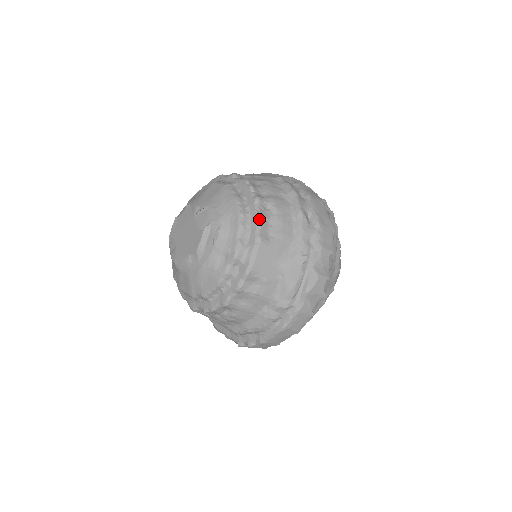
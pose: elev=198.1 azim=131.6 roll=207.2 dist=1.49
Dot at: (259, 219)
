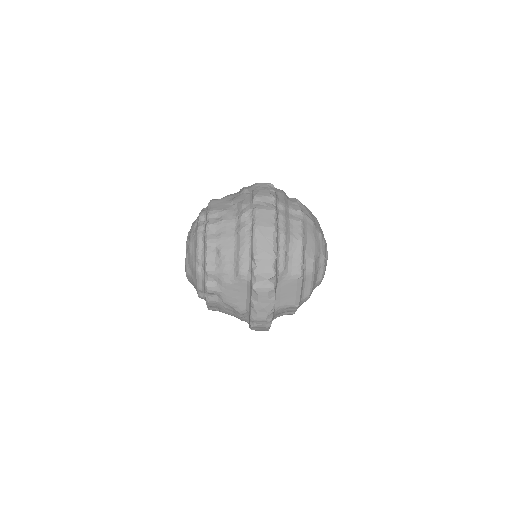
Dot at: occluded
